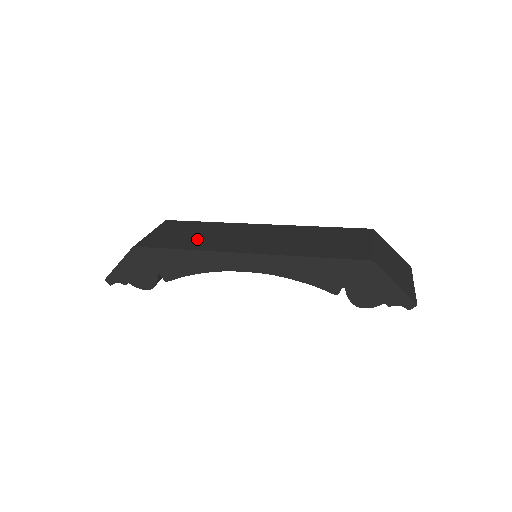
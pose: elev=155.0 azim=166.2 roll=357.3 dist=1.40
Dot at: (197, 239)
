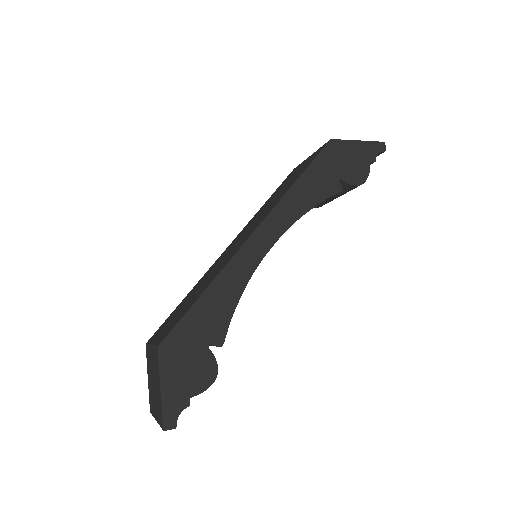
Dot at: (200, 288)
